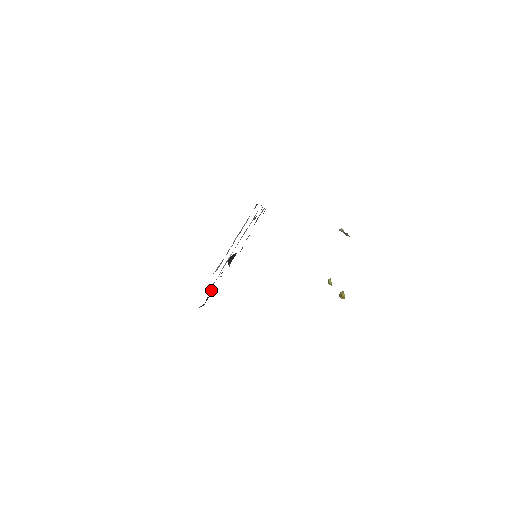
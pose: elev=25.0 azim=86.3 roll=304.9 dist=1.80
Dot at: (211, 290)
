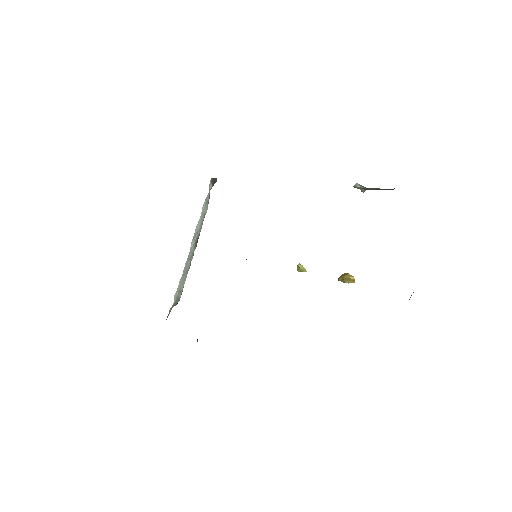
Dot at: occluded
